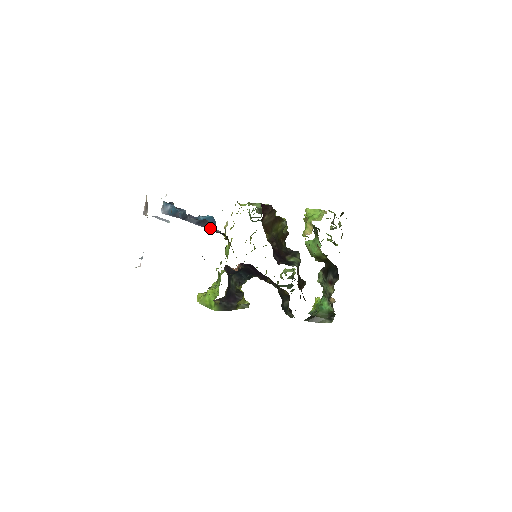
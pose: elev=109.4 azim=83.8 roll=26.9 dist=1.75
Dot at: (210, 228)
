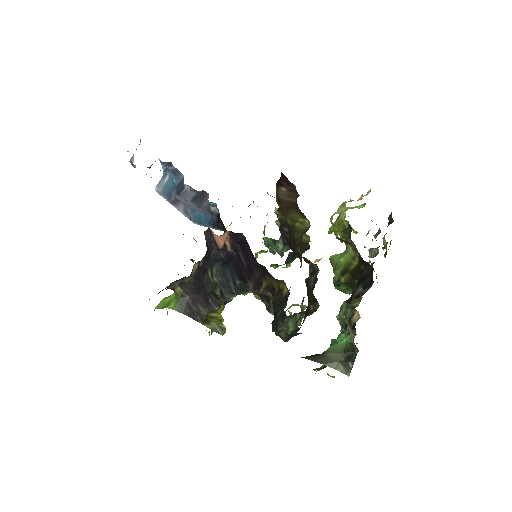
Dot at: (207, 206)
